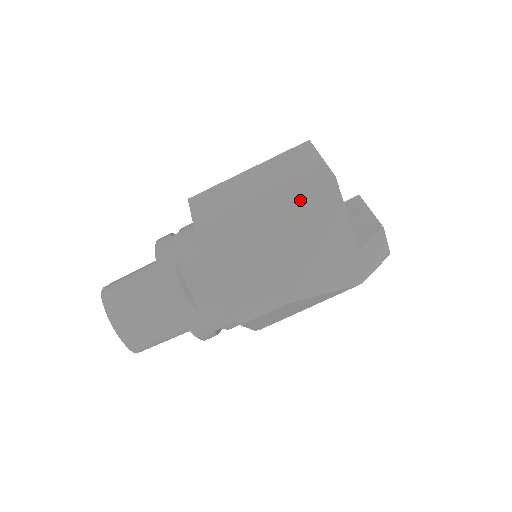
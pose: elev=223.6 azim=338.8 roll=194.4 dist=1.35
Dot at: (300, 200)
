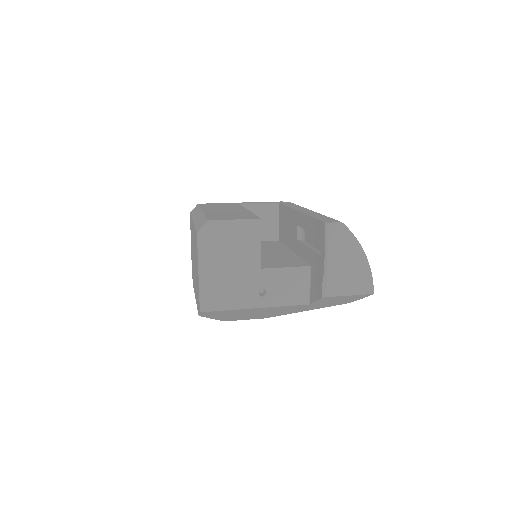
Dot at: (197, 308)
